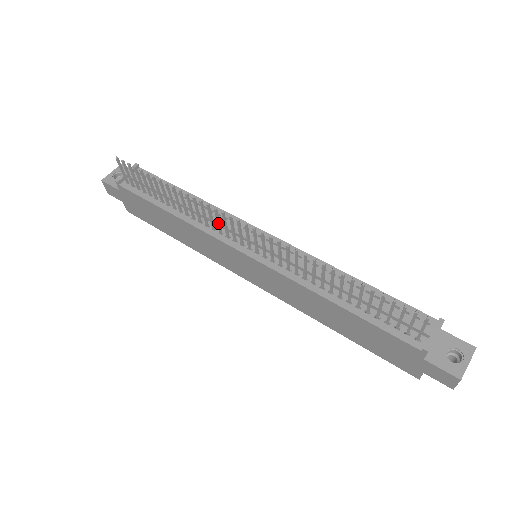
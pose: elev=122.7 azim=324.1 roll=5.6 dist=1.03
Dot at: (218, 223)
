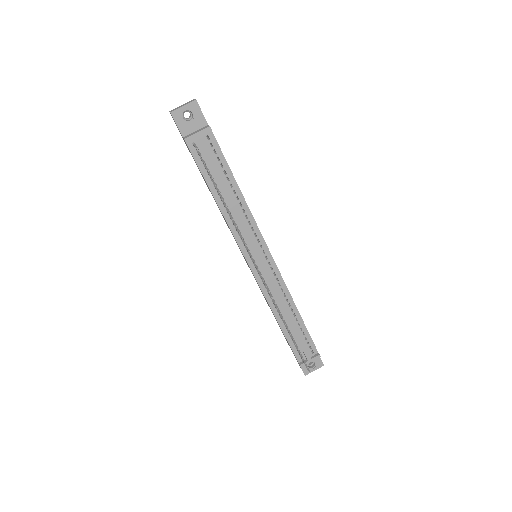
Dot at: (245, 246)
